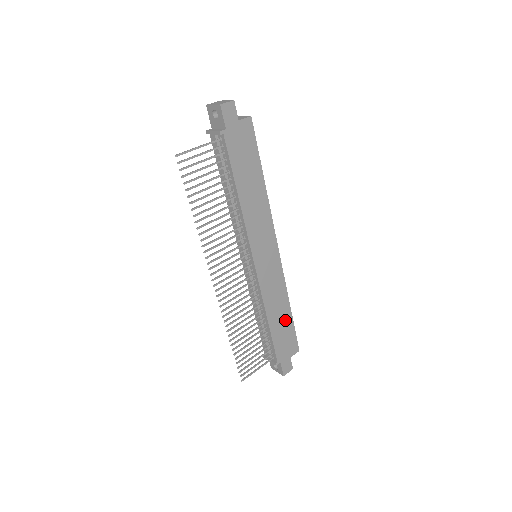
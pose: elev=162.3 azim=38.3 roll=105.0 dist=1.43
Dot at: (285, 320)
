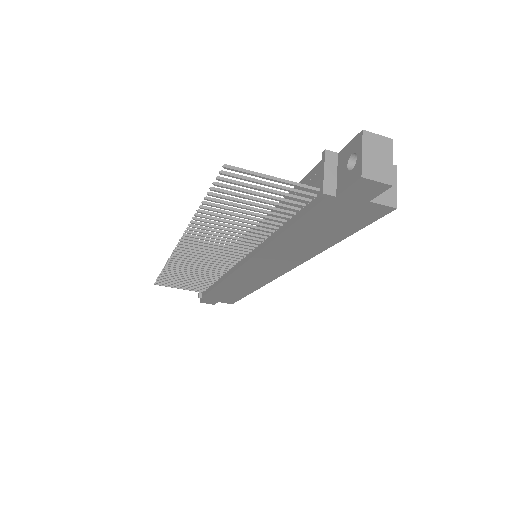
Dot at: (237, 293)
